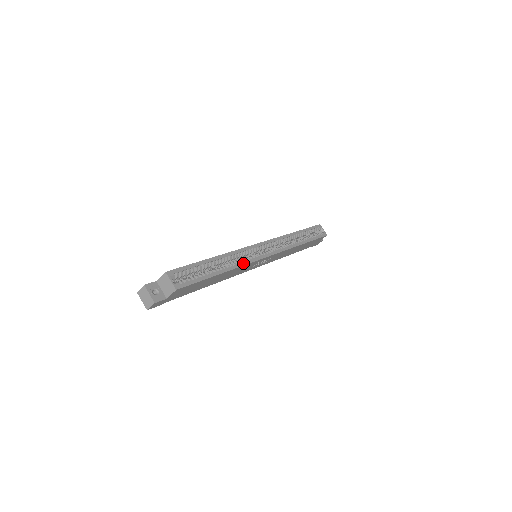
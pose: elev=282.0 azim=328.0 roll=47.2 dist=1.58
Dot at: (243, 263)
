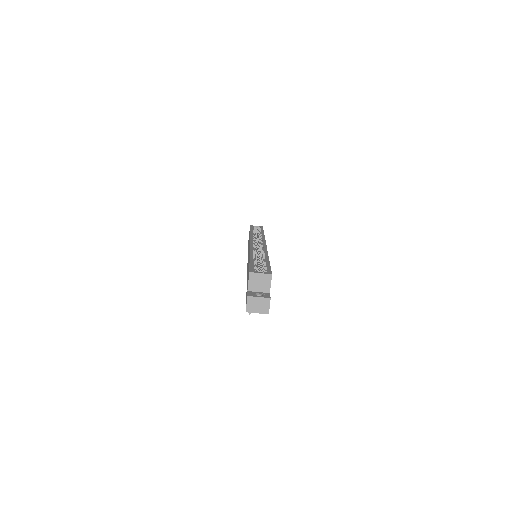
Dot at: (265, 251)
